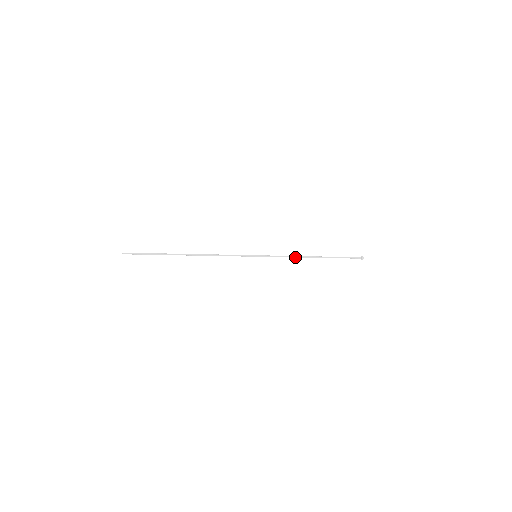
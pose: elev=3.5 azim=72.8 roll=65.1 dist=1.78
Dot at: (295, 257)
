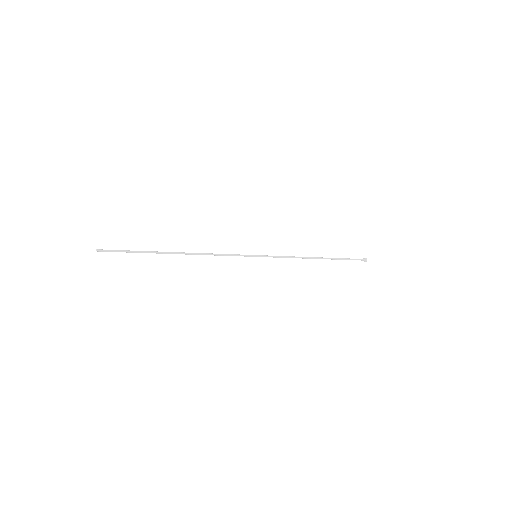
Dot at: occluded
